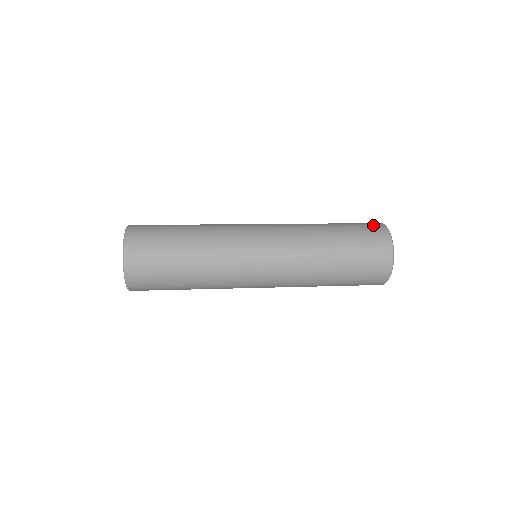
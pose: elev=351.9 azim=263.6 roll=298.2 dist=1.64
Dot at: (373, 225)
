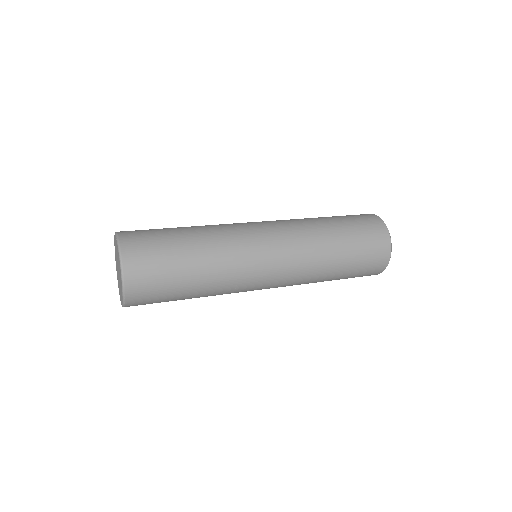
Dot at: (372, 221)
